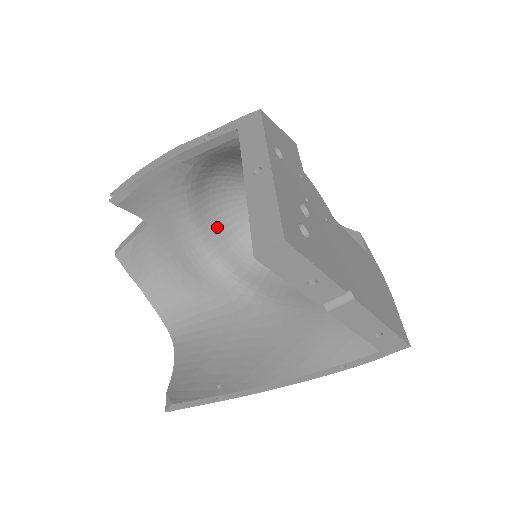
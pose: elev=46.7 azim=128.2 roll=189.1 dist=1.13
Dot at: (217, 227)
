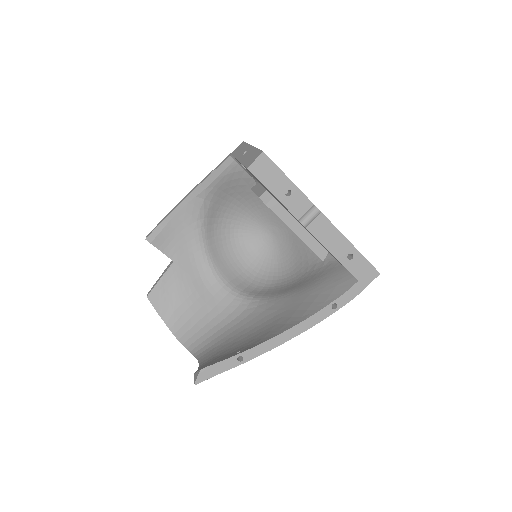
Dot at: (225, 262)
